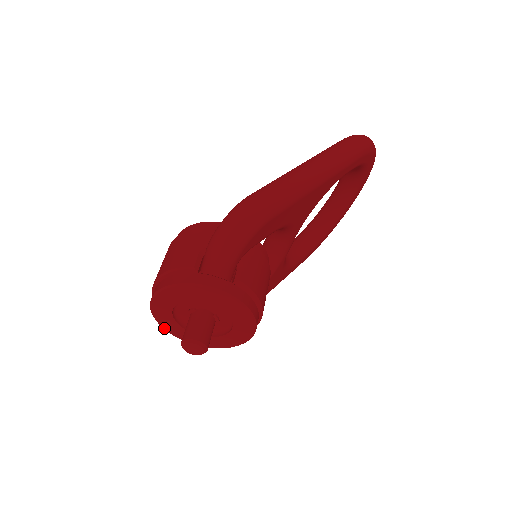
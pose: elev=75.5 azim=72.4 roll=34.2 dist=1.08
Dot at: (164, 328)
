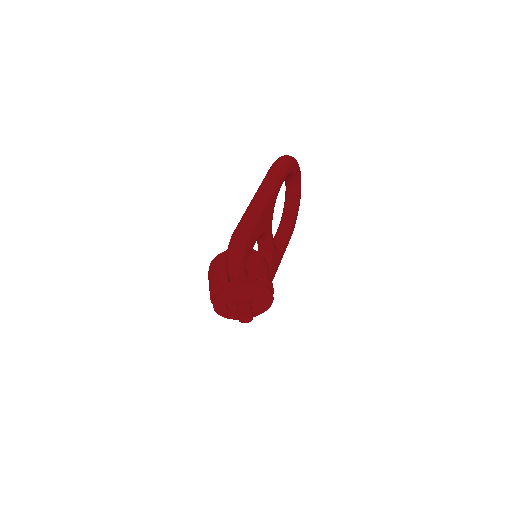
Dot at: (227, 318)
